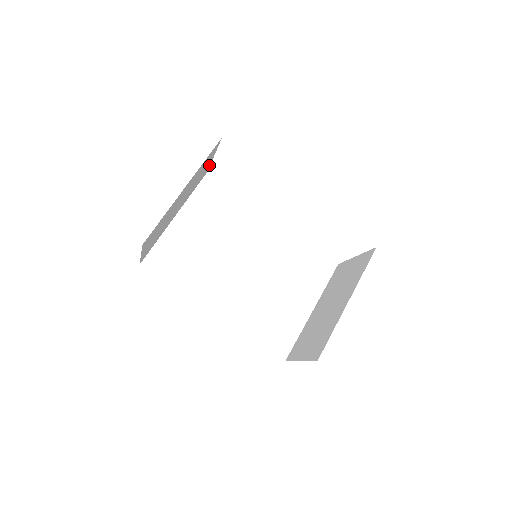
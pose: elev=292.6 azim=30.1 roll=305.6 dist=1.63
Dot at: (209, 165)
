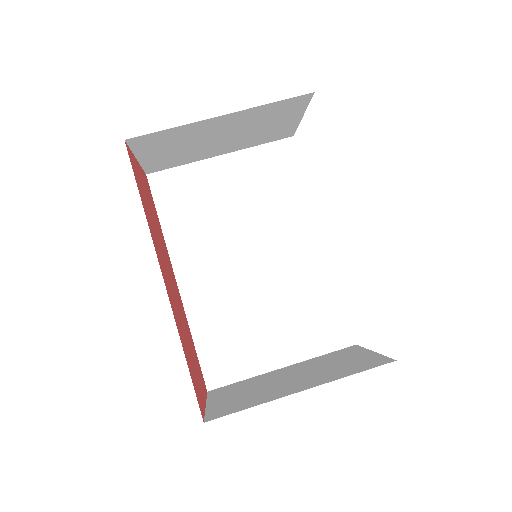
Dot at: (295, 126)
